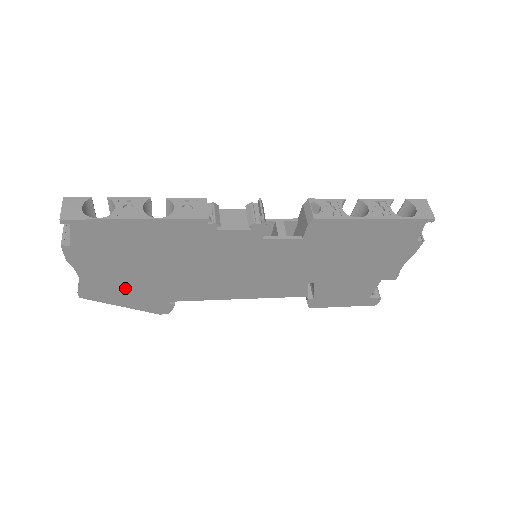
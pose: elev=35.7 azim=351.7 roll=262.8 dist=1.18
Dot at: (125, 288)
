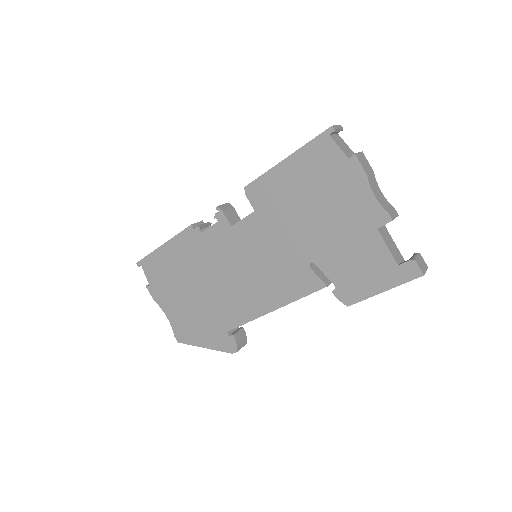
Dot at: (194, 322)
